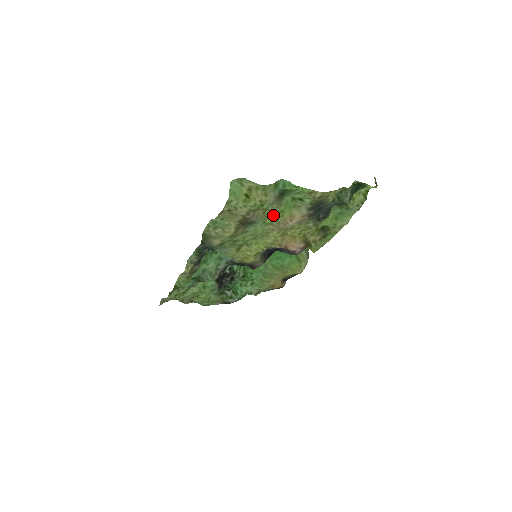
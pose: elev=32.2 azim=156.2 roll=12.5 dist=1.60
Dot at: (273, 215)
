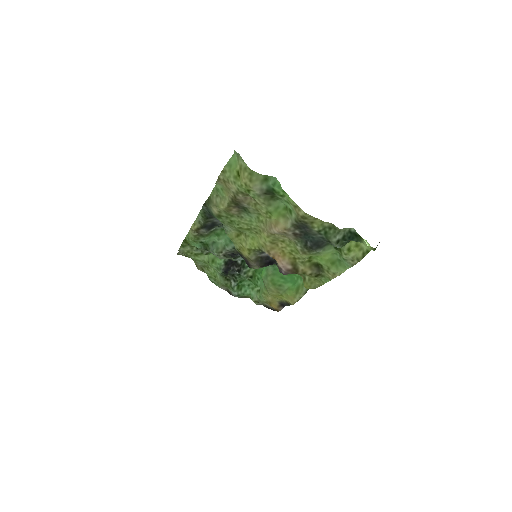
Dot at: (263, 212)
